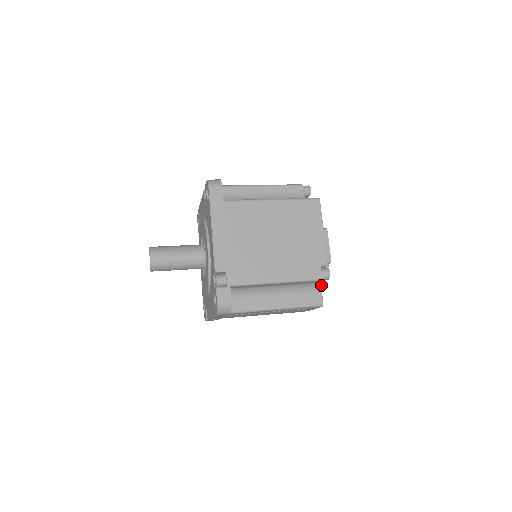
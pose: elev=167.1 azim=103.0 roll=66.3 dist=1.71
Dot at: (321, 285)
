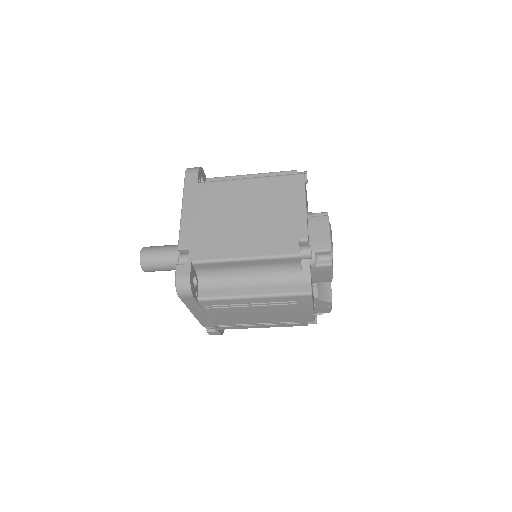
Dot at: (308, 269)
